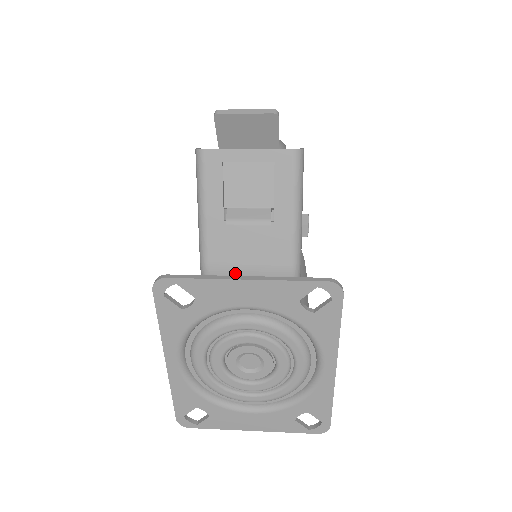
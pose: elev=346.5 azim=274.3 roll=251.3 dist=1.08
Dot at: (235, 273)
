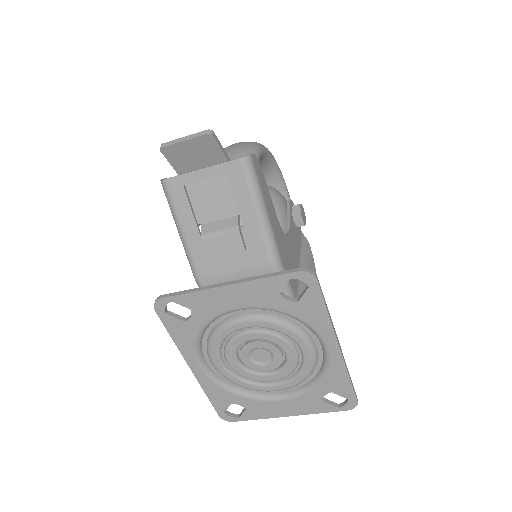
Dot at: (224, 280)
